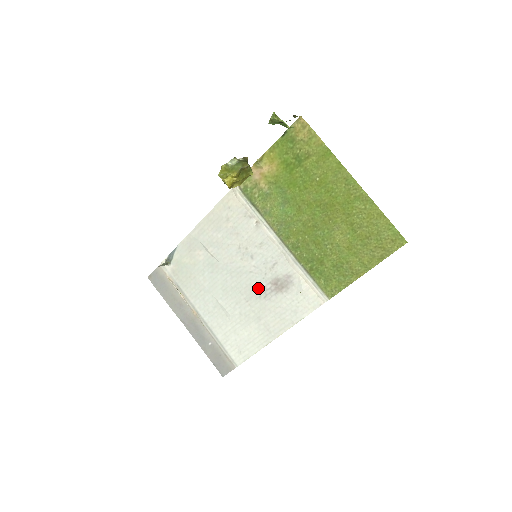
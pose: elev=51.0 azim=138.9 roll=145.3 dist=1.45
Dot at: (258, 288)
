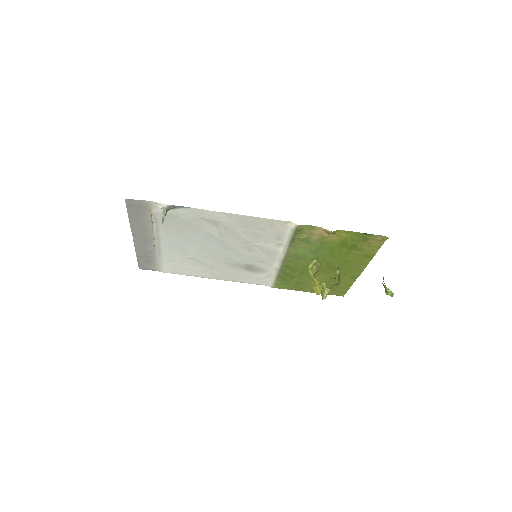
Dot at: (233, 261)
